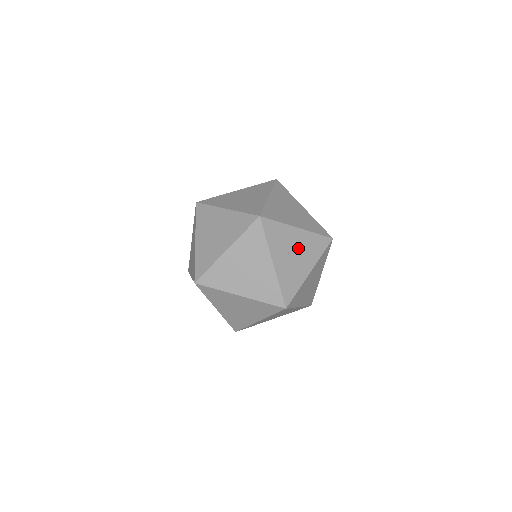
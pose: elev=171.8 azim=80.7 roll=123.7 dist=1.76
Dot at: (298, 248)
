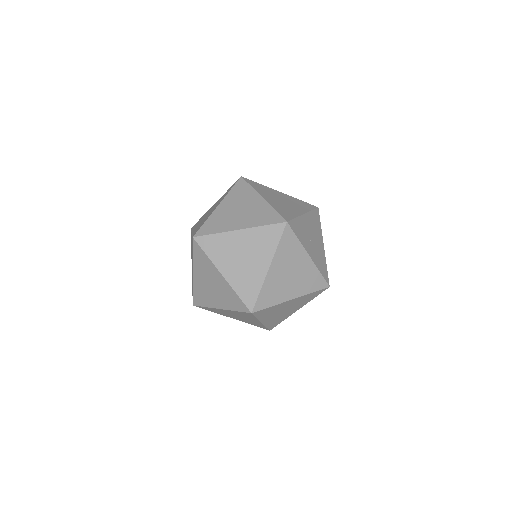
Dot at: (311, 231)
